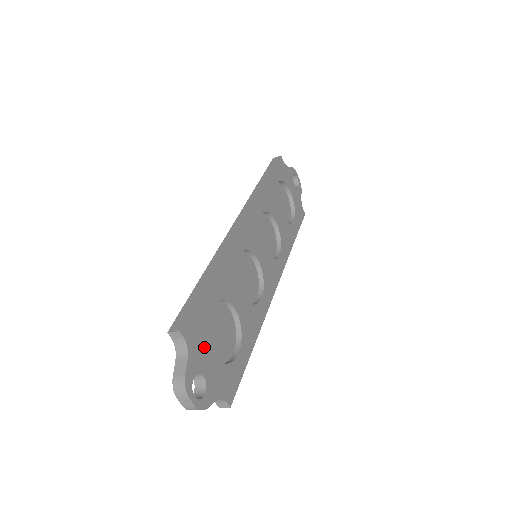
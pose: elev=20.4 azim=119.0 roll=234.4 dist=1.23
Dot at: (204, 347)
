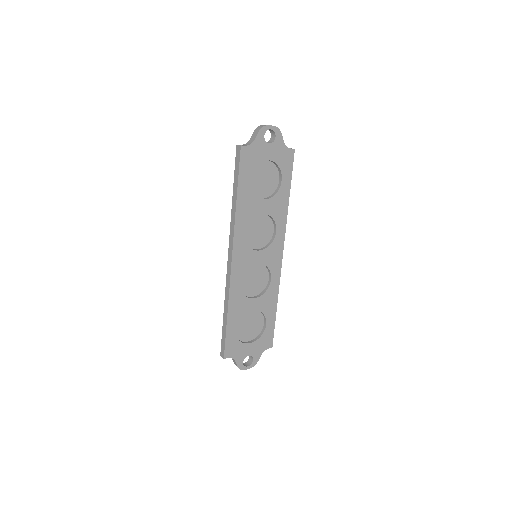
Dot at: (242, 347)
